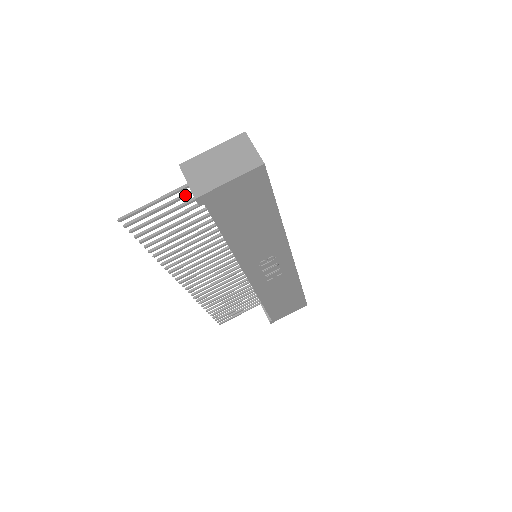
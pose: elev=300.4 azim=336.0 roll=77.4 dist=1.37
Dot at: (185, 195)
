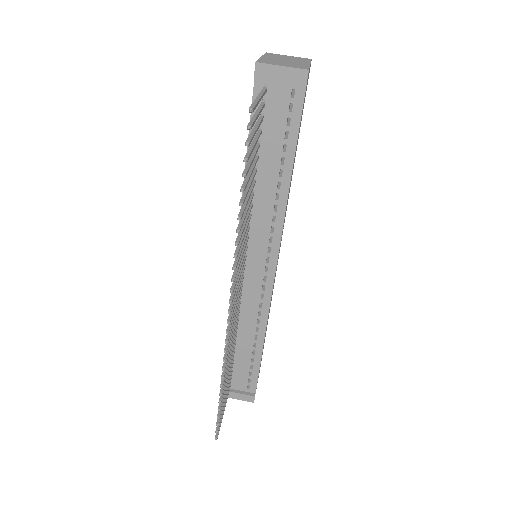
Dot at: (262, 105)
